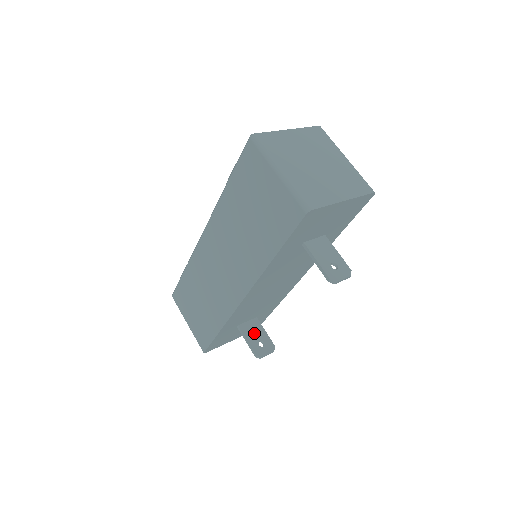
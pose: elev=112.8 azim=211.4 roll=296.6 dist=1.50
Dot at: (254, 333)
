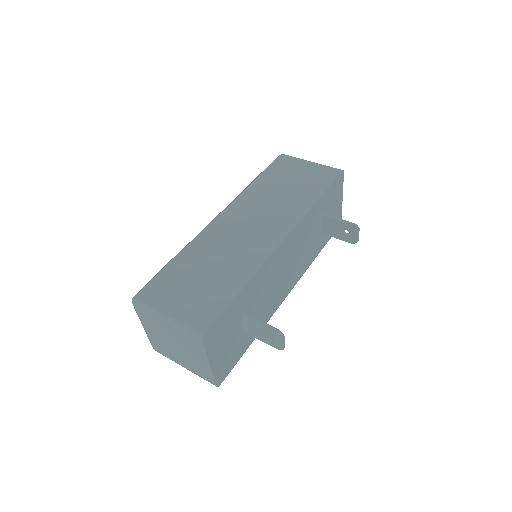
Dot at: occluded
